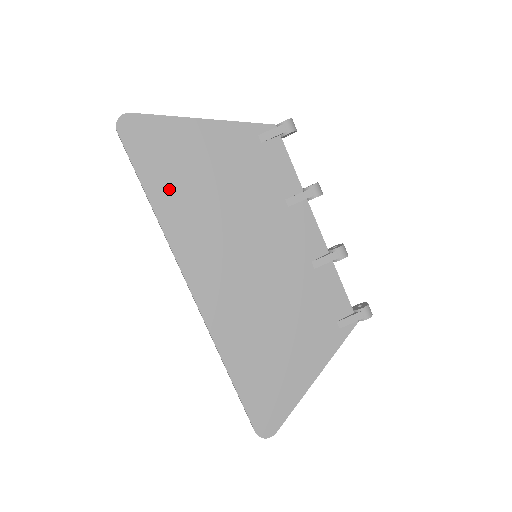
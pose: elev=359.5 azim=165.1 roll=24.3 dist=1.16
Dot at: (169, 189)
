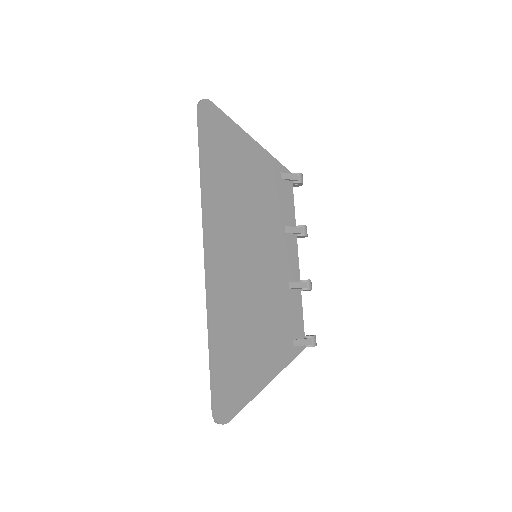
Dot at: (218, 169)
